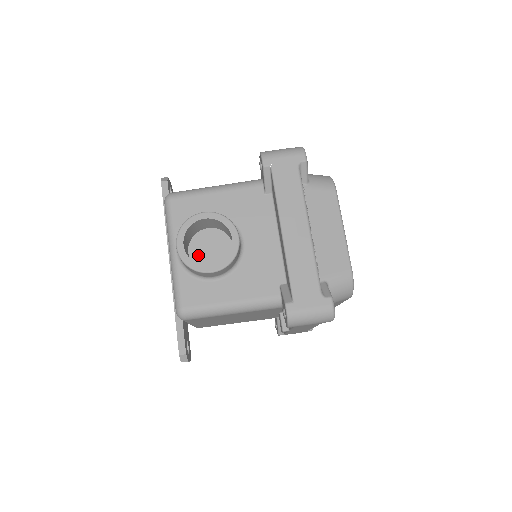
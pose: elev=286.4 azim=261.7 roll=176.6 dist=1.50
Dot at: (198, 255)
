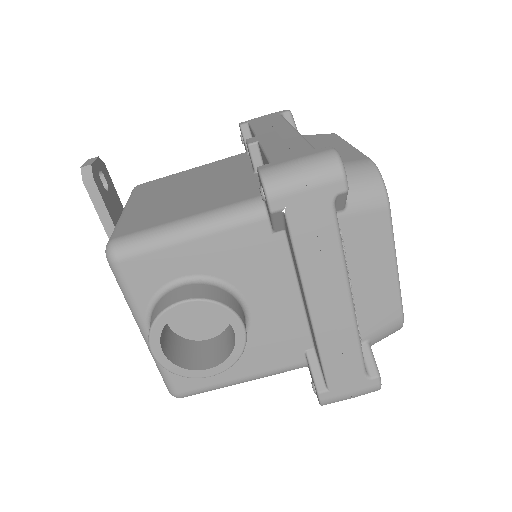
Dot at: (182, 323)
